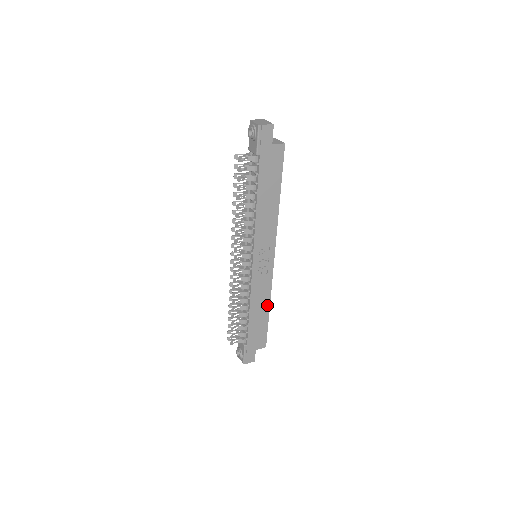
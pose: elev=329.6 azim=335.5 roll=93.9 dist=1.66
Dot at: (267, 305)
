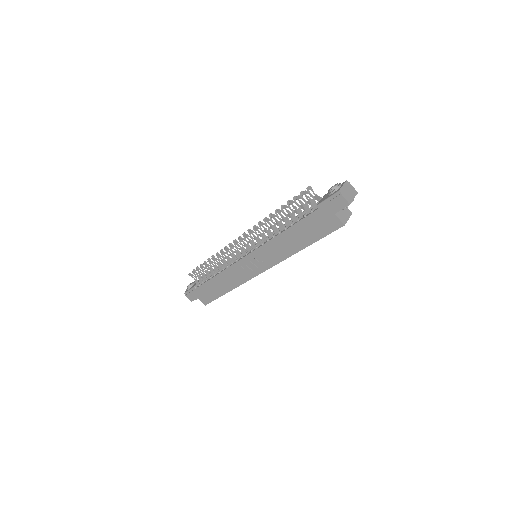
Dot at: (230, 288)
